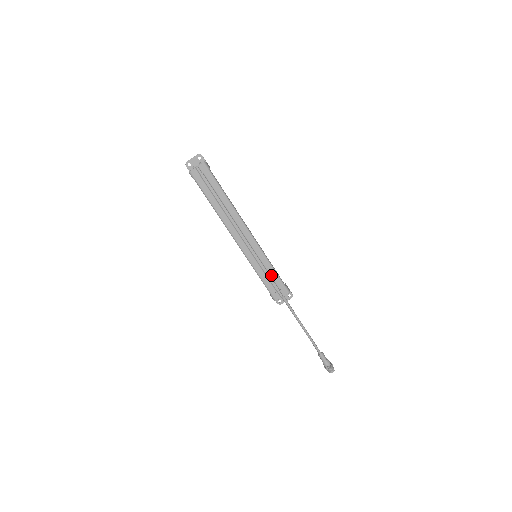
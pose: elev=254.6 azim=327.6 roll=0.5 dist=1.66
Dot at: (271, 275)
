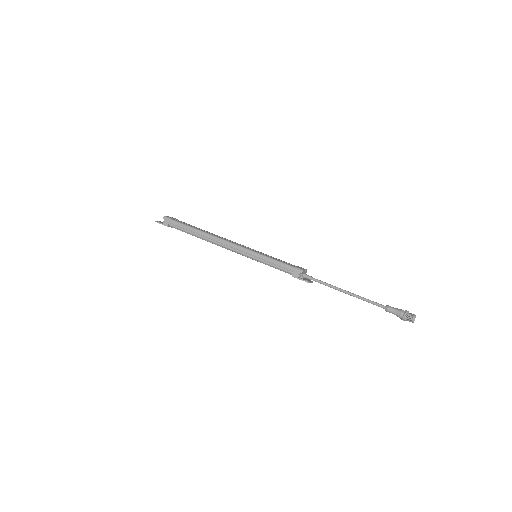
Dot at: (281, 260)
